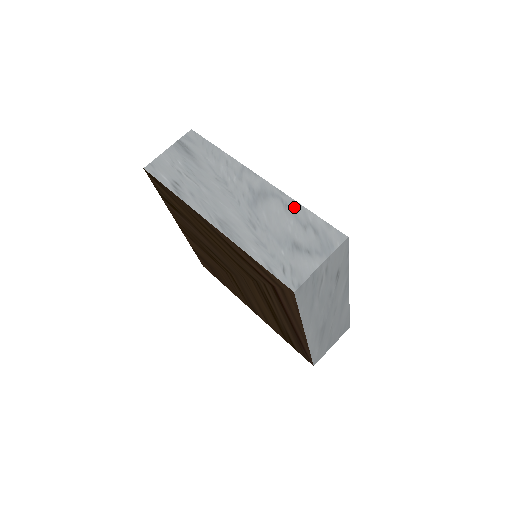
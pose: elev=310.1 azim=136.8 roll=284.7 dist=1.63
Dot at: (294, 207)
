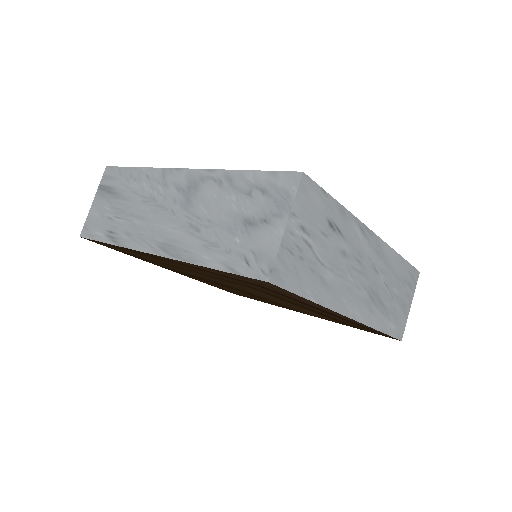
Dot at: (229, 178)
